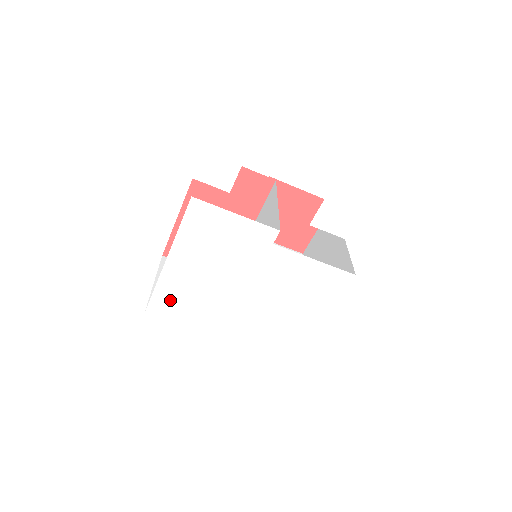
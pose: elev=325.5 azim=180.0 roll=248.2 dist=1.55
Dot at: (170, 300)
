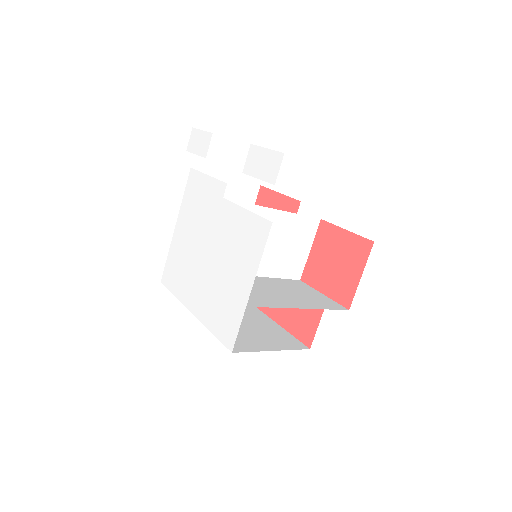
Dot at: (173, 266)
